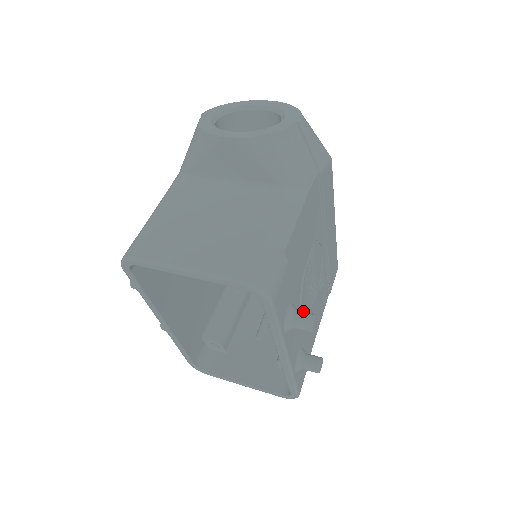
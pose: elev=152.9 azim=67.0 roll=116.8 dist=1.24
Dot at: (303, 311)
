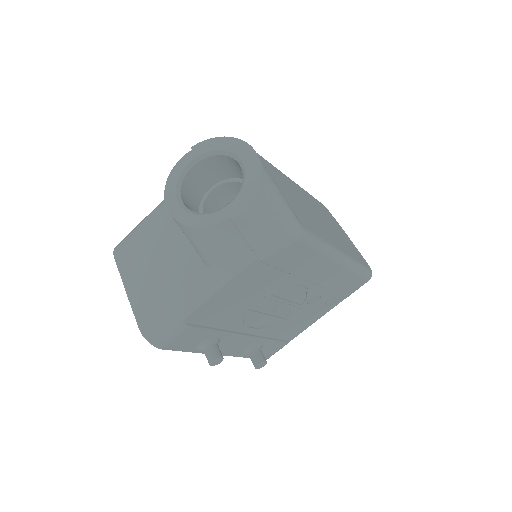
Dot at: (214, 349)
